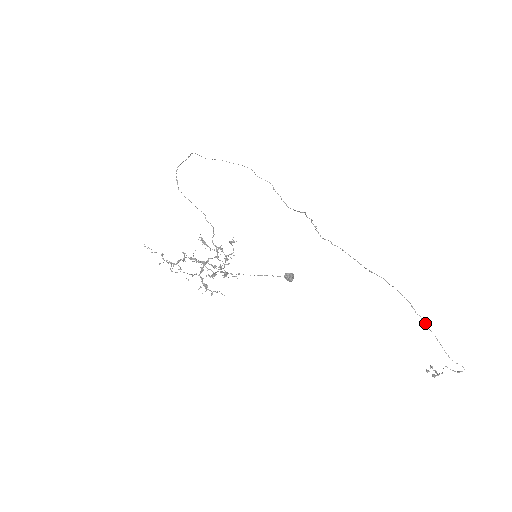
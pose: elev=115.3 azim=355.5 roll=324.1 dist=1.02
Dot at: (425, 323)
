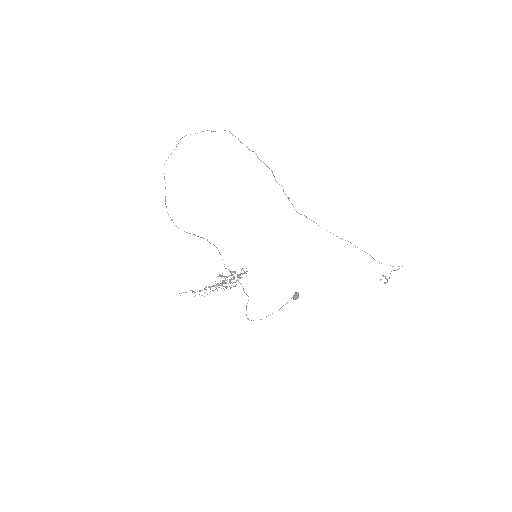
Dot at: occluded
